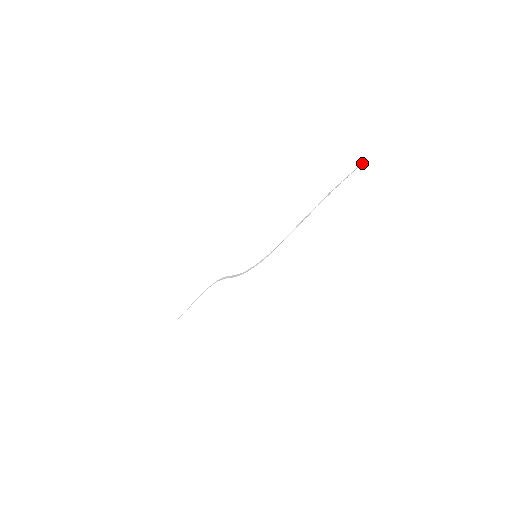
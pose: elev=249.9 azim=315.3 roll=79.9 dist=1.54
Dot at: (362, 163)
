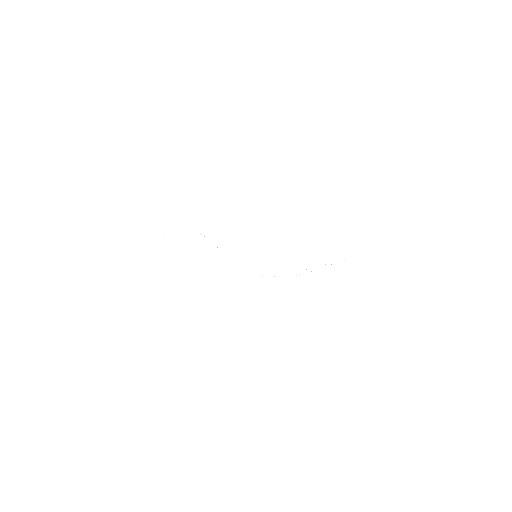
Dot at: (379, 259)
